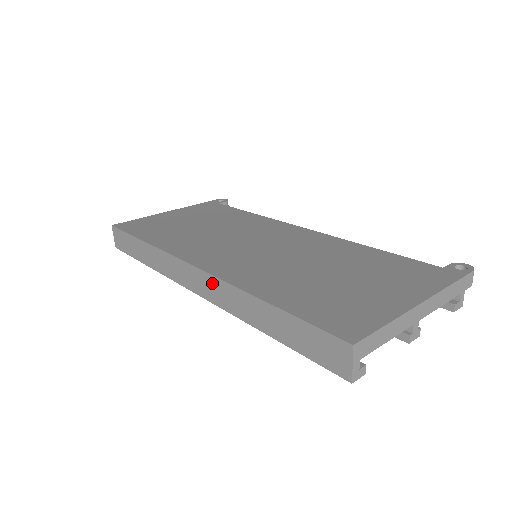
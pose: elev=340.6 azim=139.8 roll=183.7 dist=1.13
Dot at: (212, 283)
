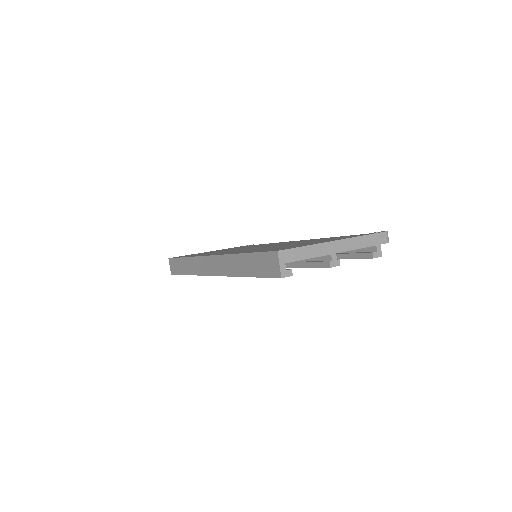
Dot at: (218, 261)
